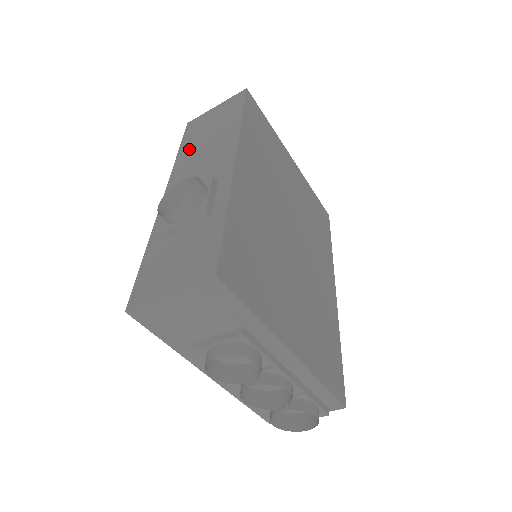
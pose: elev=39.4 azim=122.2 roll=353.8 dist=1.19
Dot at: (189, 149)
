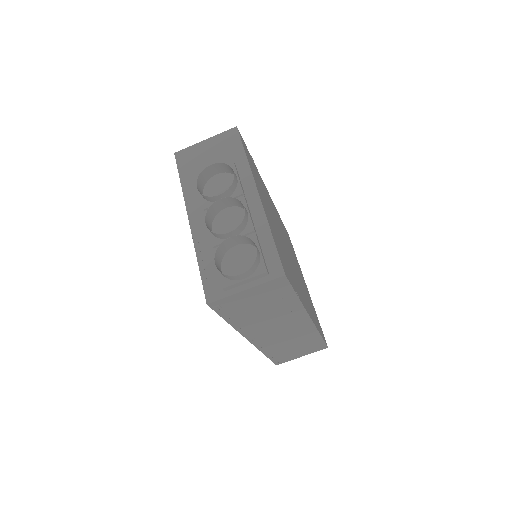
Dot at: occluded
